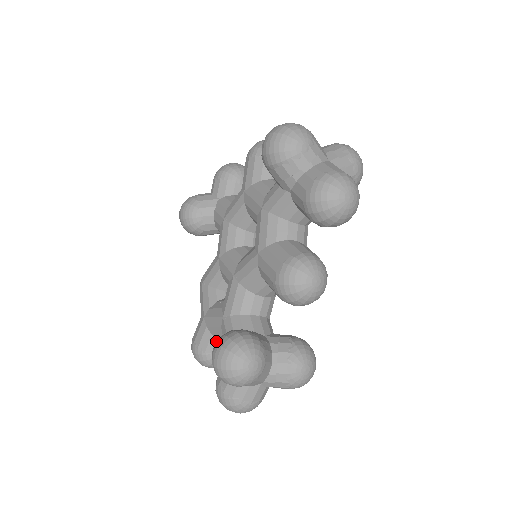
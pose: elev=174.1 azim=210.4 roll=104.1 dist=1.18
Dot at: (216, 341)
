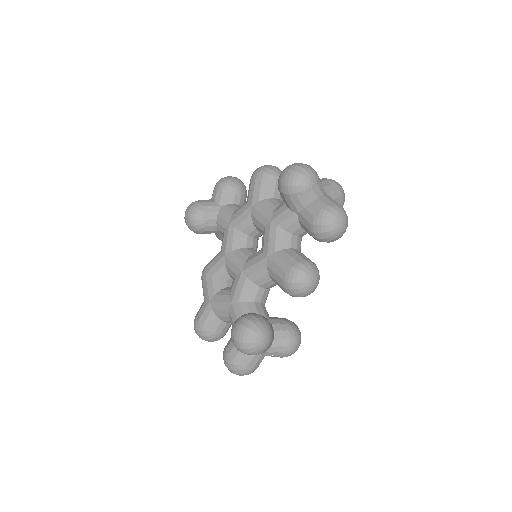
Dot at: (219, 321)
